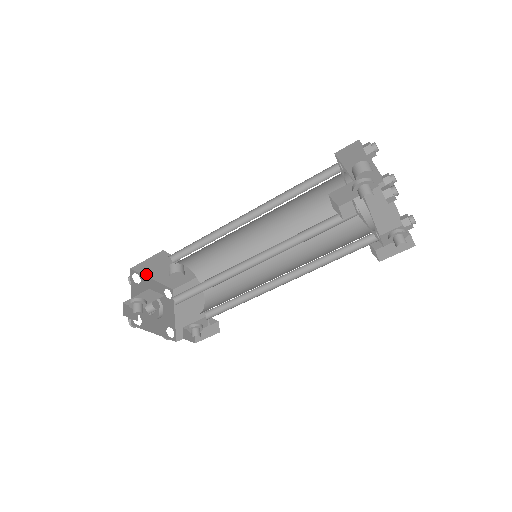
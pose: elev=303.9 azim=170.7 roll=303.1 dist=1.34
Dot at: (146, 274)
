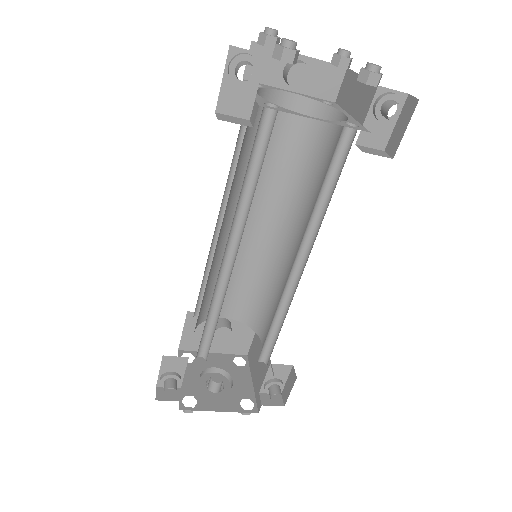
Dot at: occluded
